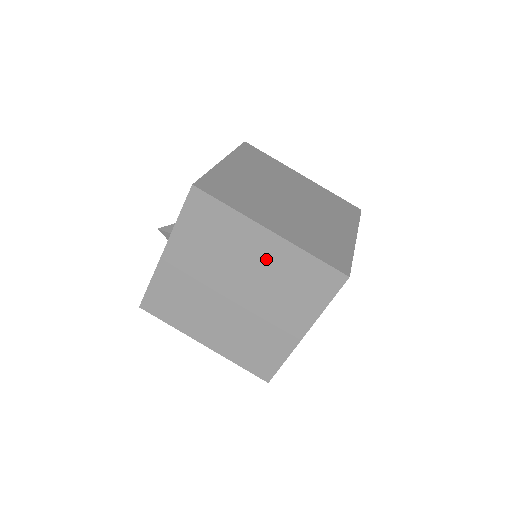
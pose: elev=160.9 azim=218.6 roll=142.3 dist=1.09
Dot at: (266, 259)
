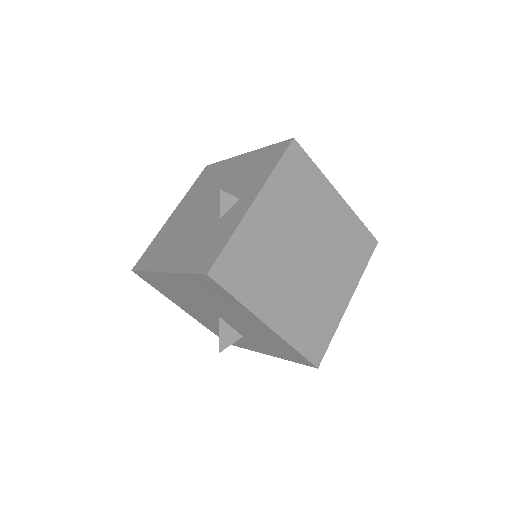
Dot at: (333, 220)
